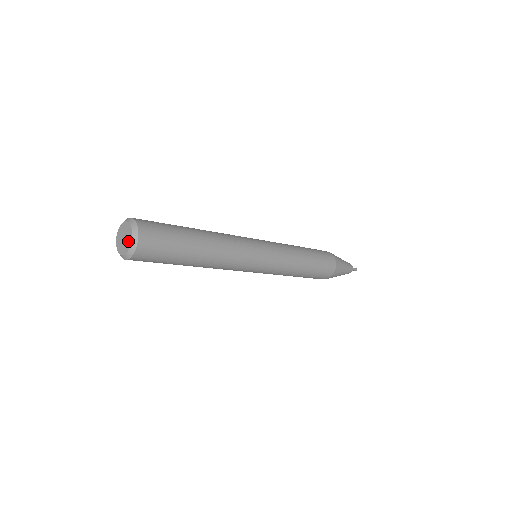
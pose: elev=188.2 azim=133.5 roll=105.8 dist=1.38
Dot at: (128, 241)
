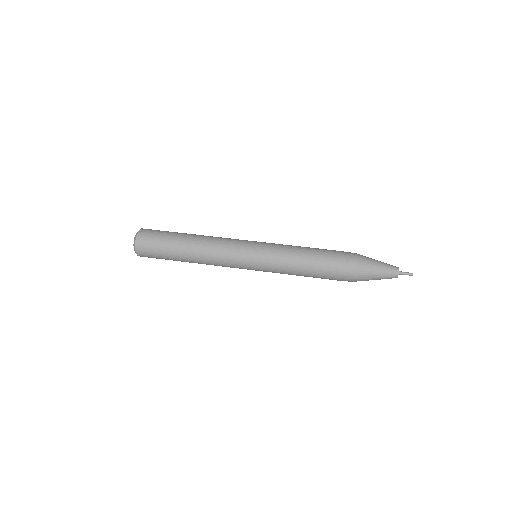
Dot at: occluded
